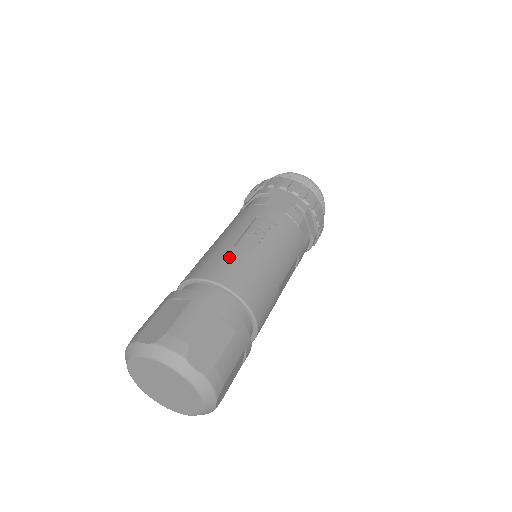
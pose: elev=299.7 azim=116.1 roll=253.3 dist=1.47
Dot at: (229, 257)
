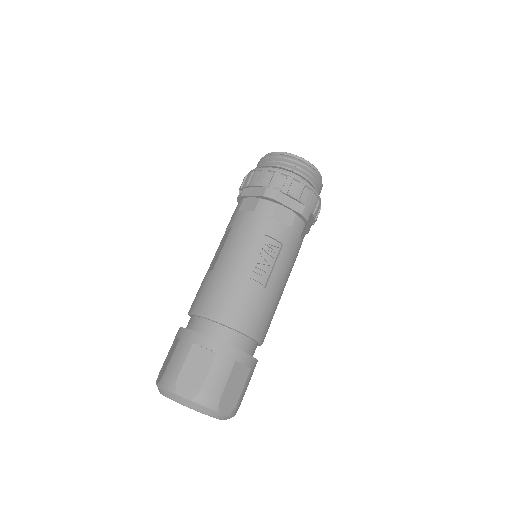
Dot at: (244, 295)
